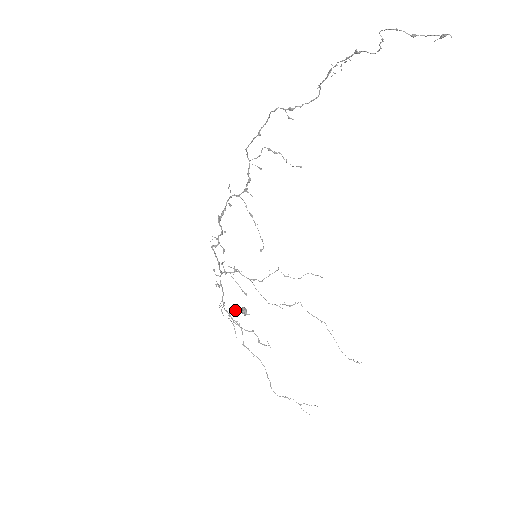
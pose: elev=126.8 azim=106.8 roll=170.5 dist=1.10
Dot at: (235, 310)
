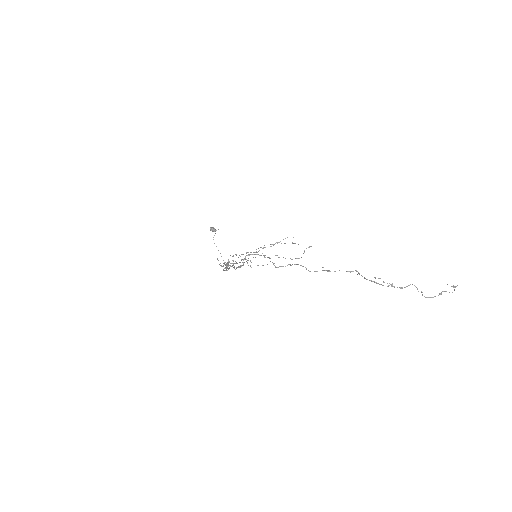
Dot at: occluded
